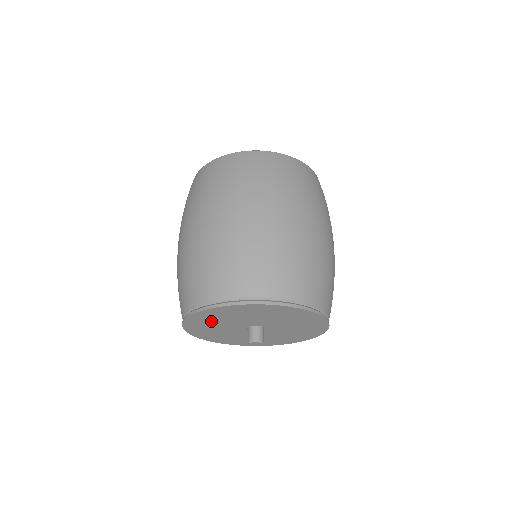
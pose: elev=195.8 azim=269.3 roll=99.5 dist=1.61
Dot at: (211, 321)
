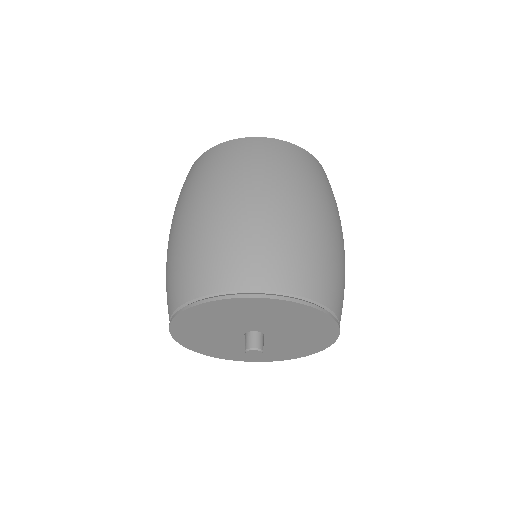
Dot at: (202, 323)
